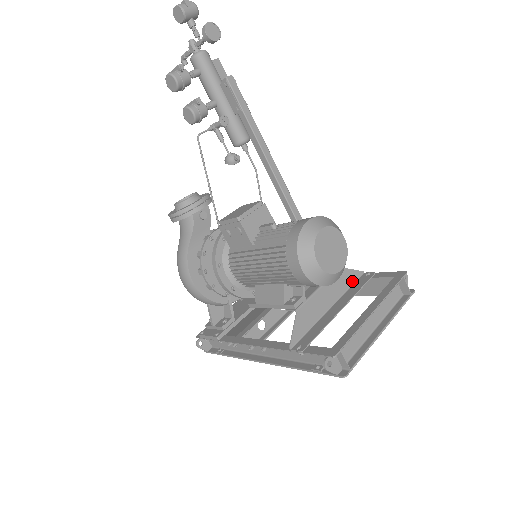
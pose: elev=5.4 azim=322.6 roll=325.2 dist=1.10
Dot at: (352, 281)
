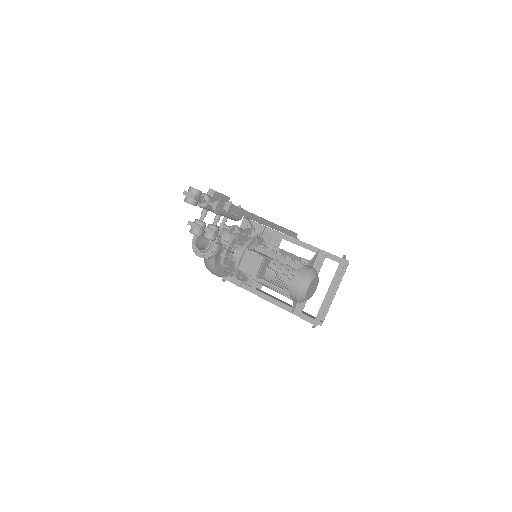
Dot at: (315, 260)
